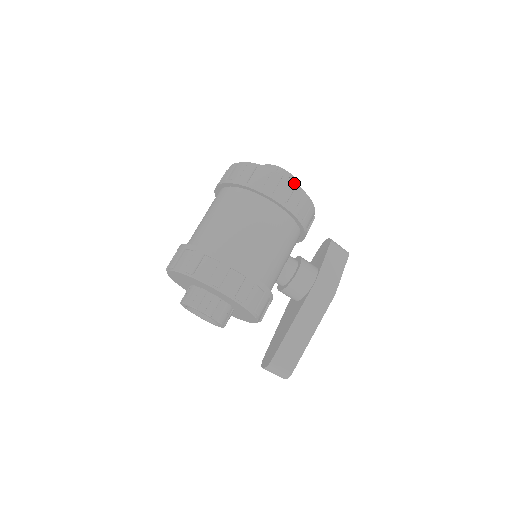
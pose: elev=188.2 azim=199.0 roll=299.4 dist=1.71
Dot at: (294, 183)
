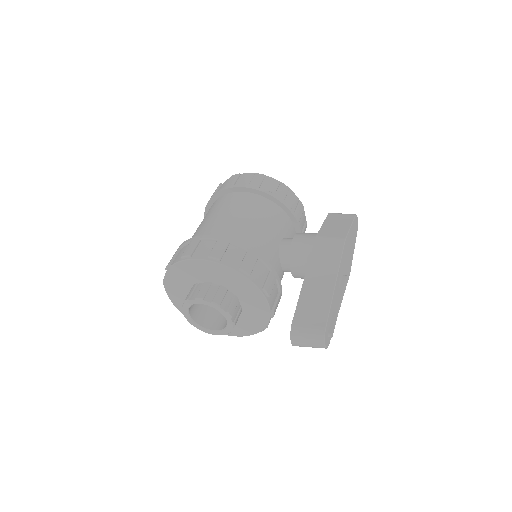
Dot at: (253, 174)
